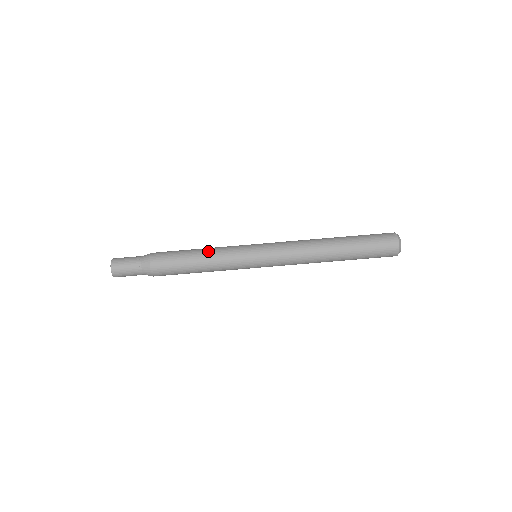
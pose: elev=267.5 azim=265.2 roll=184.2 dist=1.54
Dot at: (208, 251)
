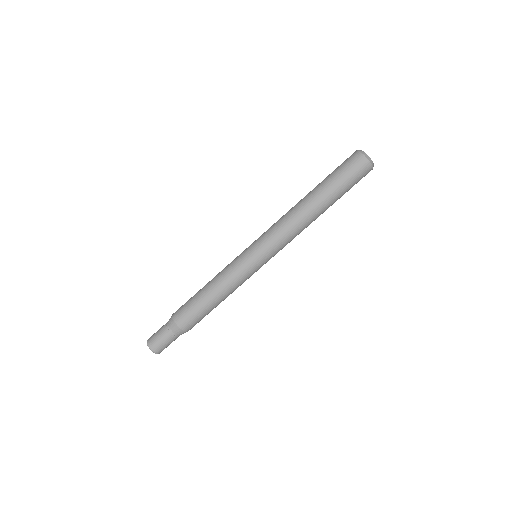
Dot at: (214, 277)
